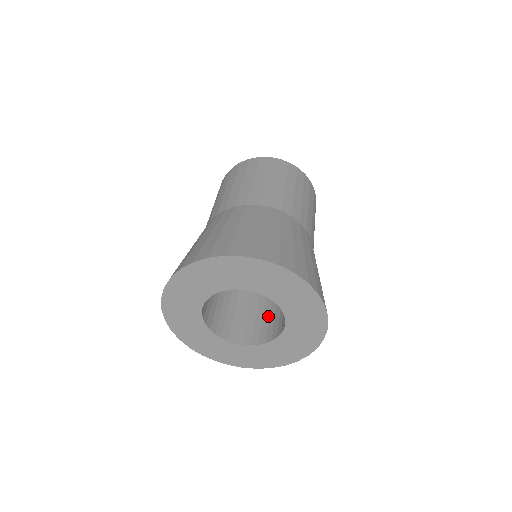
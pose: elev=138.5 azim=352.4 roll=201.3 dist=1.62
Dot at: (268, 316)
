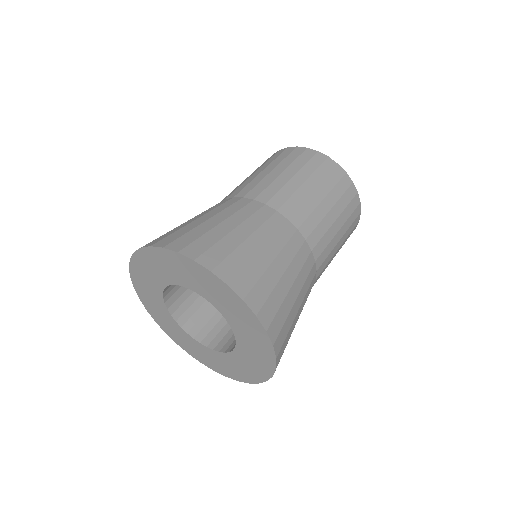
Dot at: occluded
